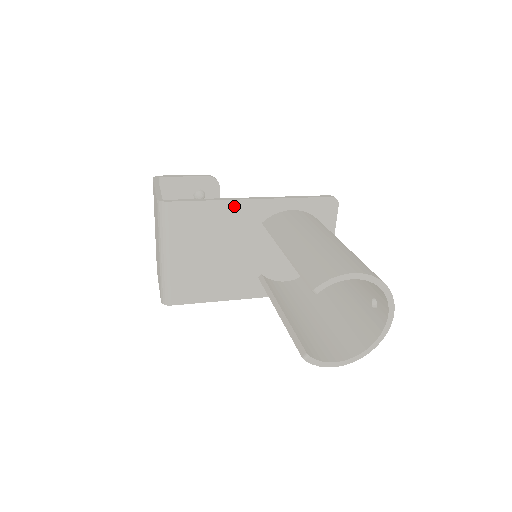
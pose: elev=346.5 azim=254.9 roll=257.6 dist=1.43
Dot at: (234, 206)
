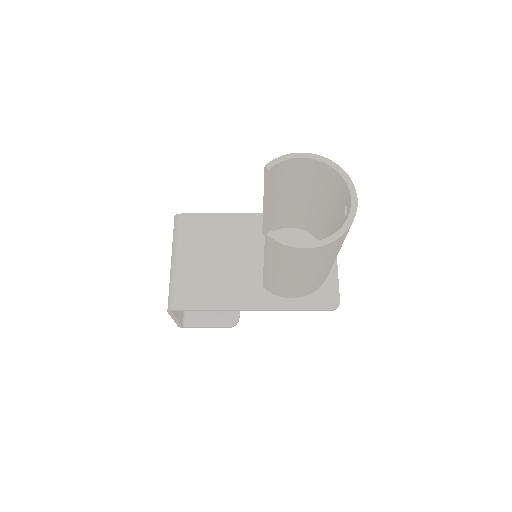
Dot at: (237, 219)
